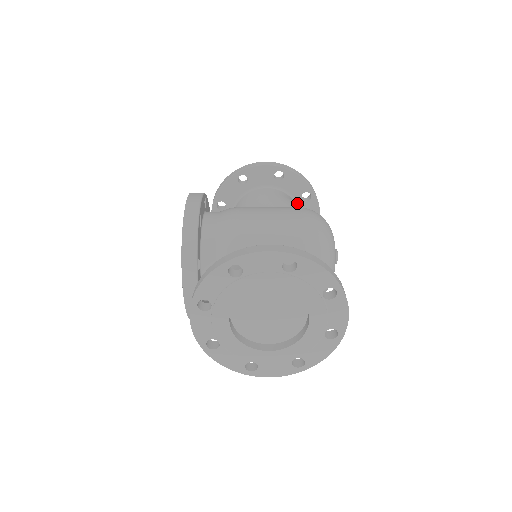
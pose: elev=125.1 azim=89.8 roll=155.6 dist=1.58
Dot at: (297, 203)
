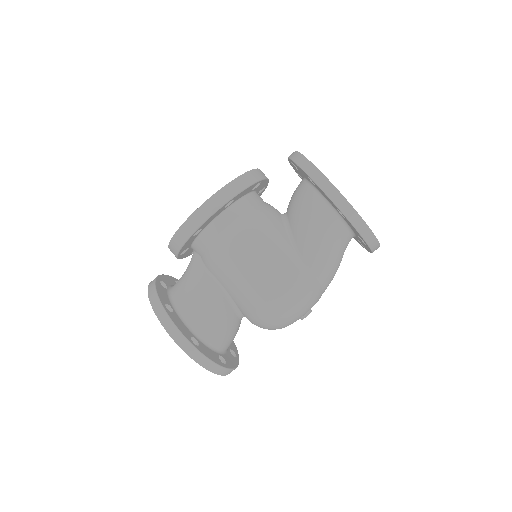
Dot at: (354, 233)
